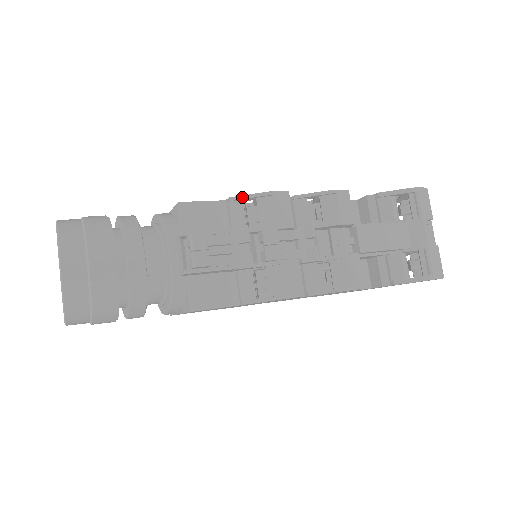
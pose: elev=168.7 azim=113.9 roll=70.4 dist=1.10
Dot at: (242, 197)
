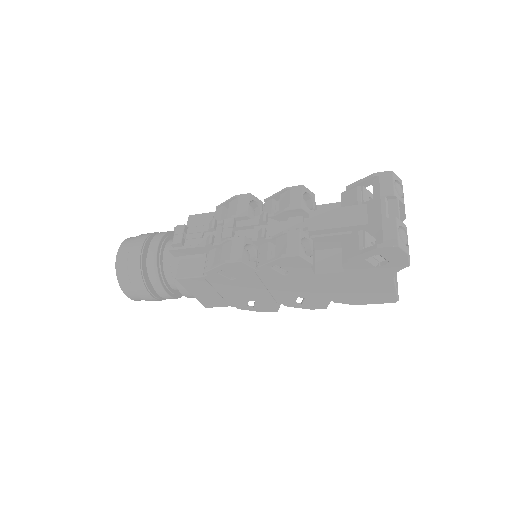
Dot at: (222, 204)
